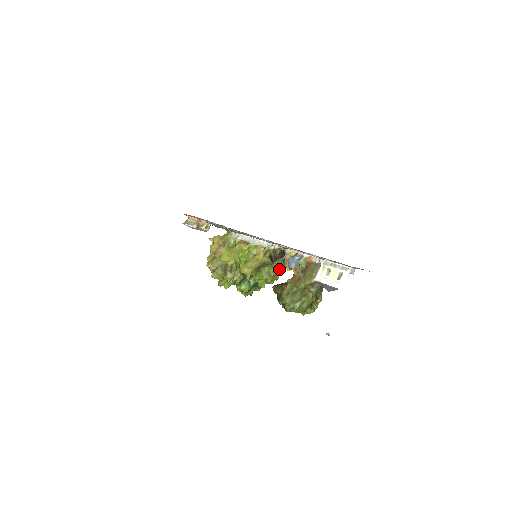
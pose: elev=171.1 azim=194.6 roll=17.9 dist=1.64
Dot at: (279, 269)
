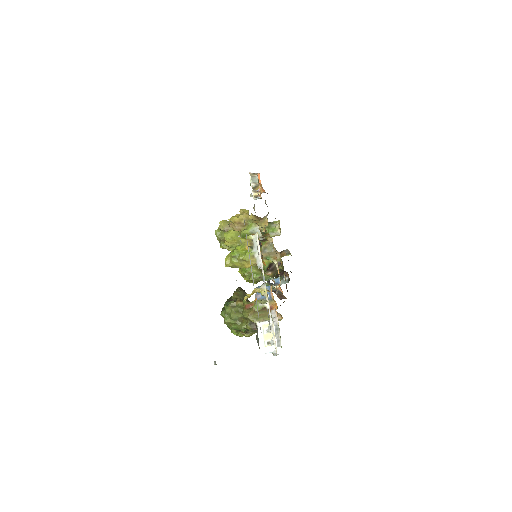
Dot at: occluded
